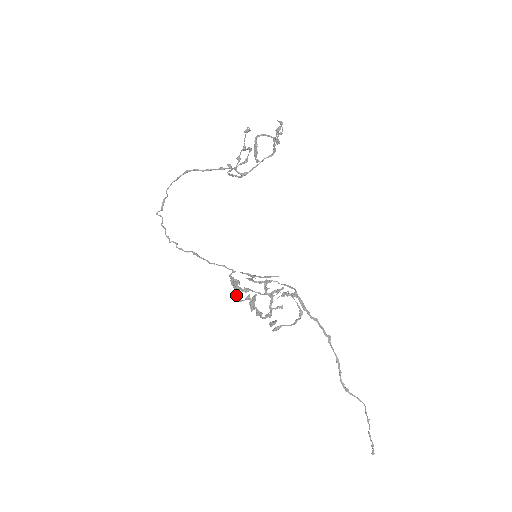
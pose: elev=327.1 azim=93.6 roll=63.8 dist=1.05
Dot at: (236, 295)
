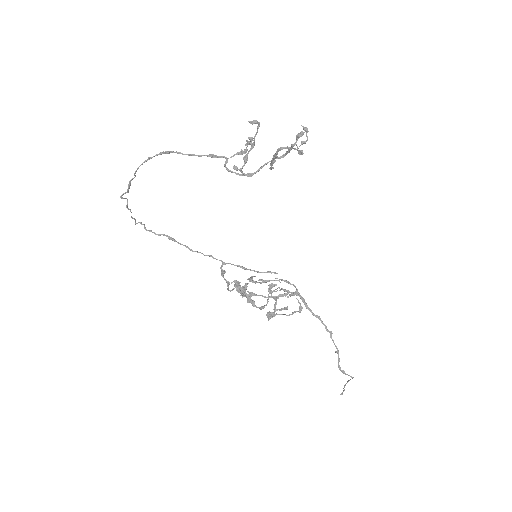
Dot at: (228, 287)
